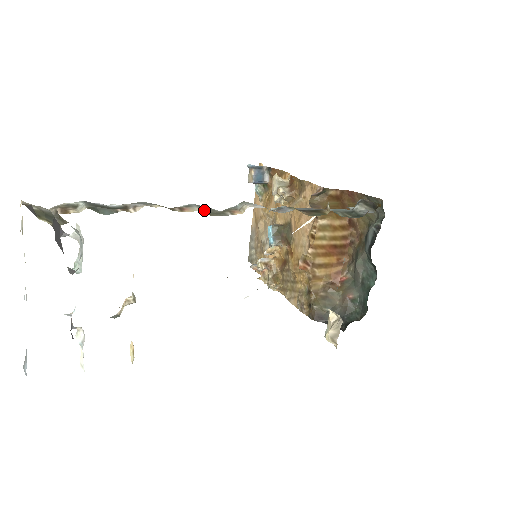
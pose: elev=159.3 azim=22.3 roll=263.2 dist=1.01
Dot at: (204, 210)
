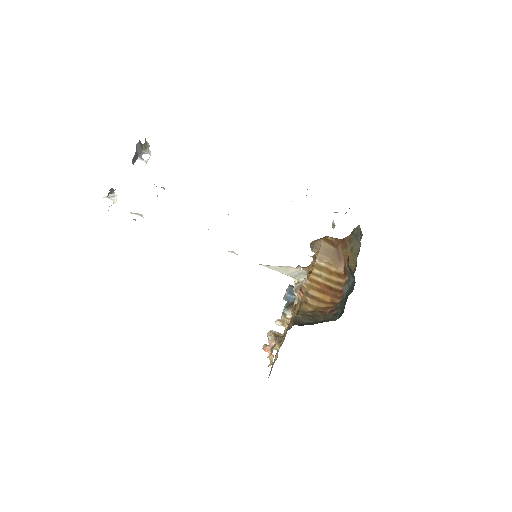
Dot at: occluded
